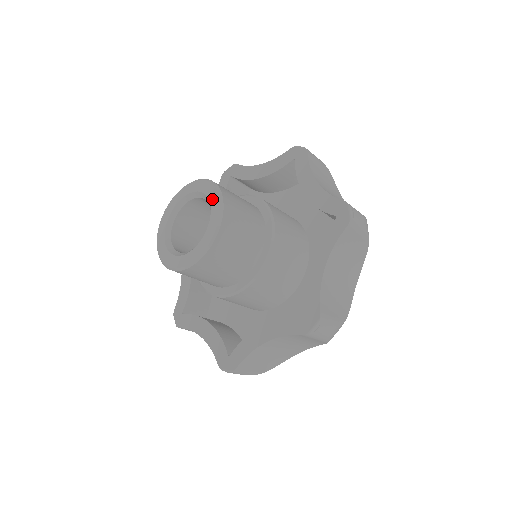
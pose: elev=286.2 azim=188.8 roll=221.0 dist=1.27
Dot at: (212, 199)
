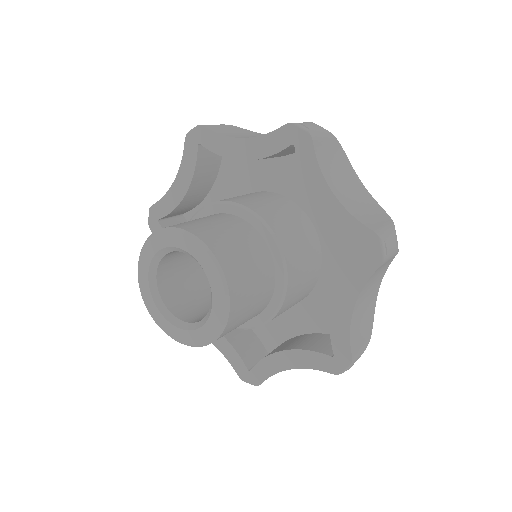
Dot at: (178, 243)
